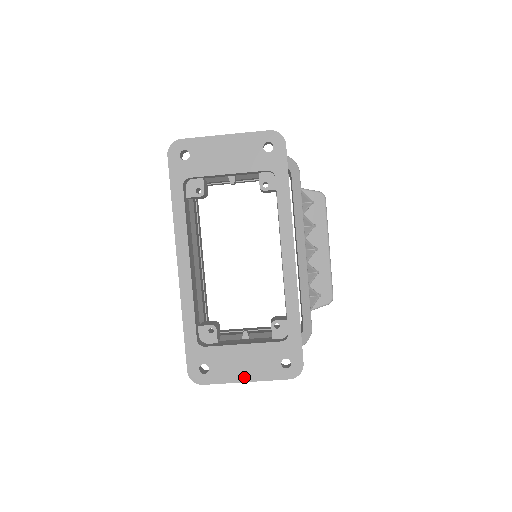
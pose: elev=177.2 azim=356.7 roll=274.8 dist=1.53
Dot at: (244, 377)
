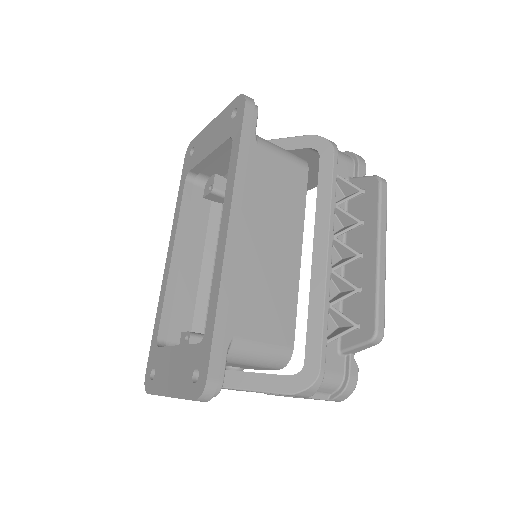
Dot at: (169, 389)
